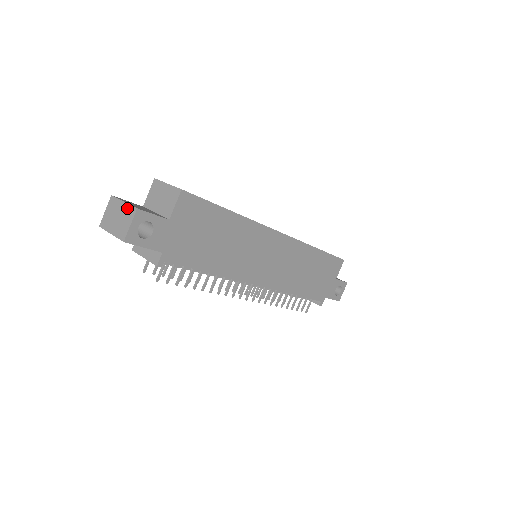
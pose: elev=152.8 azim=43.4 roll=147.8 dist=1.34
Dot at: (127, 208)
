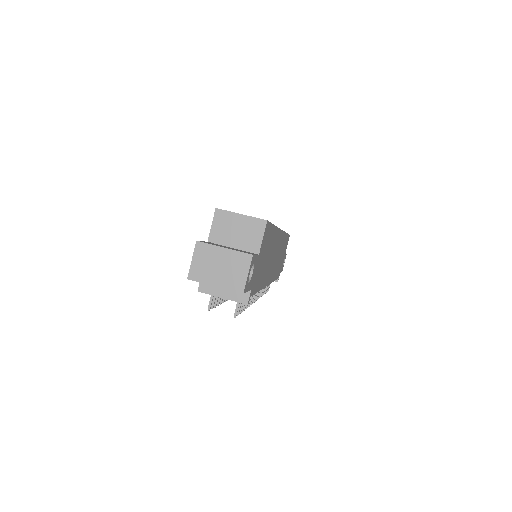
Dot at: (234, 255)
